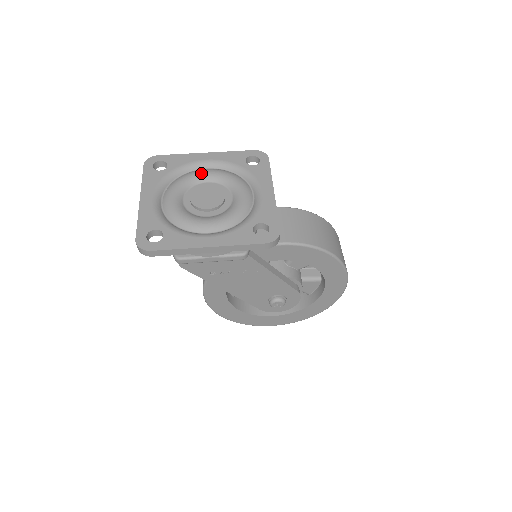
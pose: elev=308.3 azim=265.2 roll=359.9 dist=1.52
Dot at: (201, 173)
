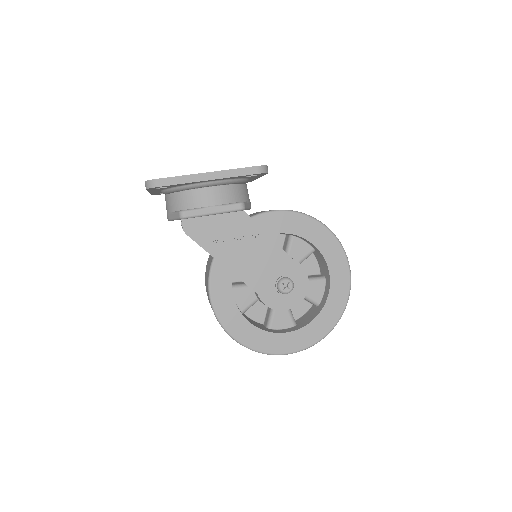
Dot at: occluded
